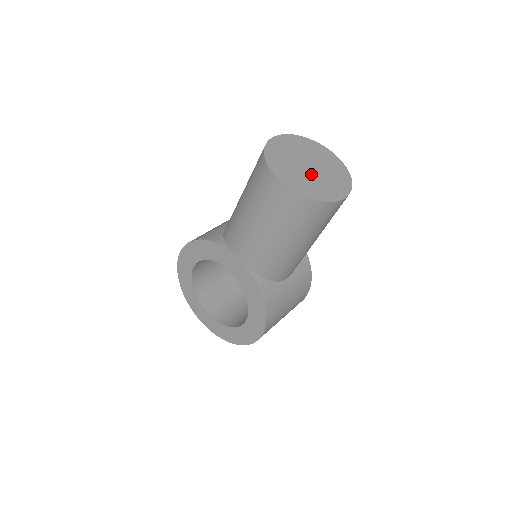
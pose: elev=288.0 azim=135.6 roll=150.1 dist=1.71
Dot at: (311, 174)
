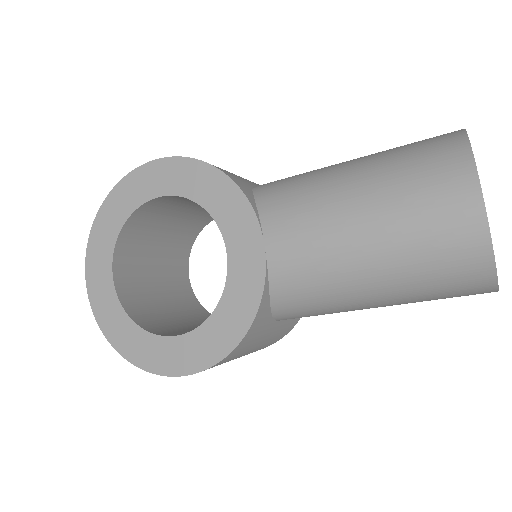
Dot at: occluded
